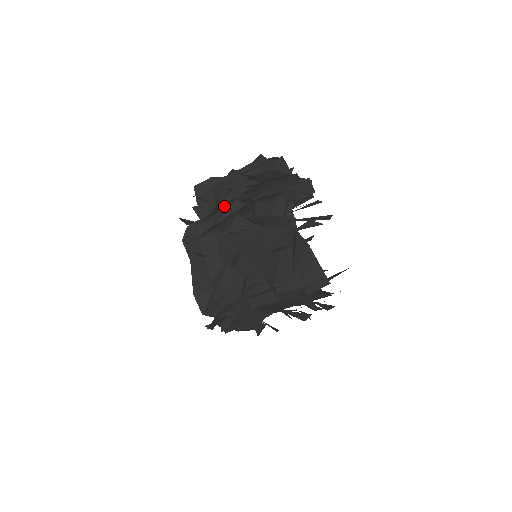
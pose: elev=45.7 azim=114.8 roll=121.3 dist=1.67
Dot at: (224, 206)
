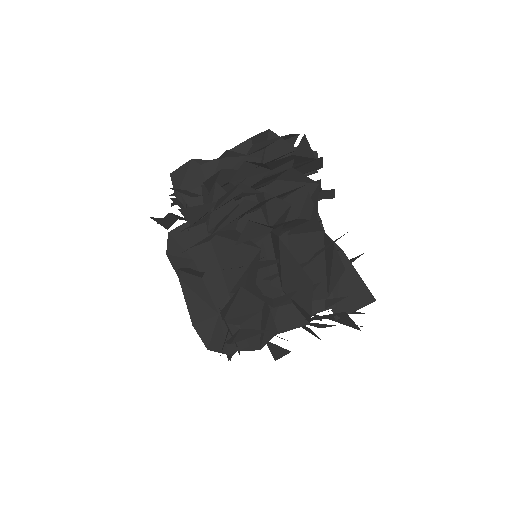
Dot at: occluded
